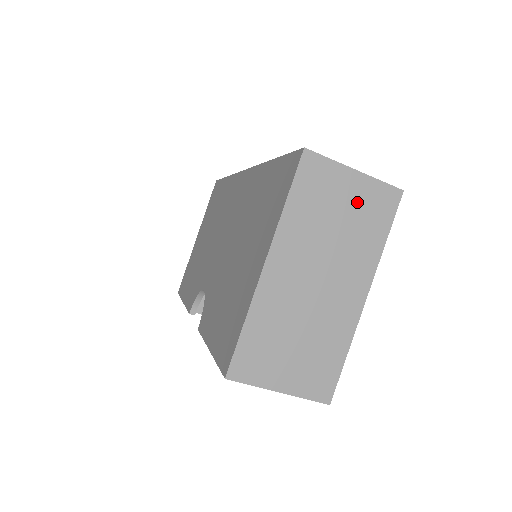
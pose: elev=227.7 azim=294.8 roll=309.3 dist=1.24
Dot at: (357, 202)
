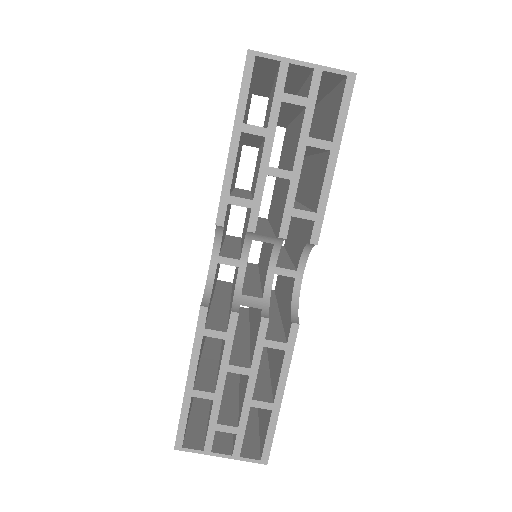
Dot at: occluded
